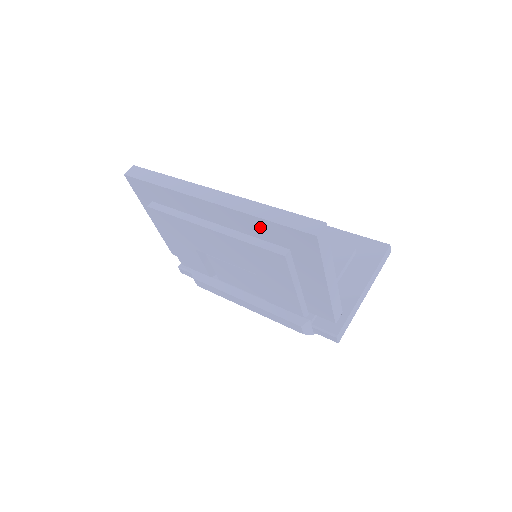
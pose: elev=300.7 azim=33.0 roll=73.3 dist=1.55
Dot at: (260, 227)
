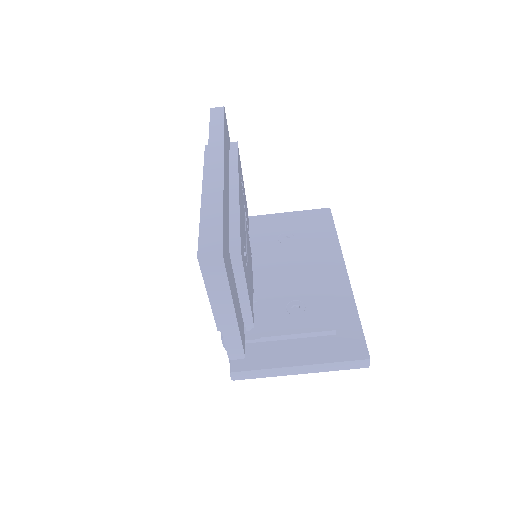
Dot at: occluded
